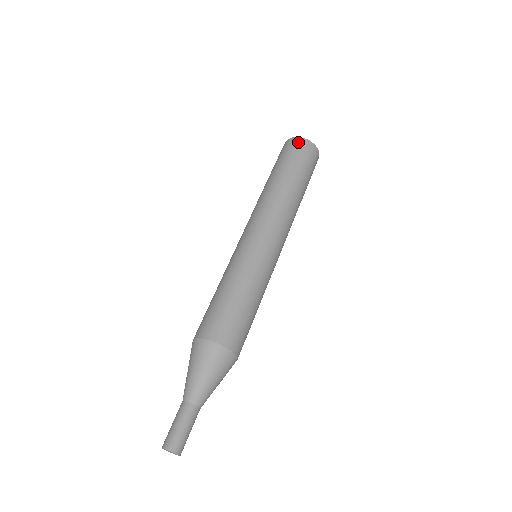
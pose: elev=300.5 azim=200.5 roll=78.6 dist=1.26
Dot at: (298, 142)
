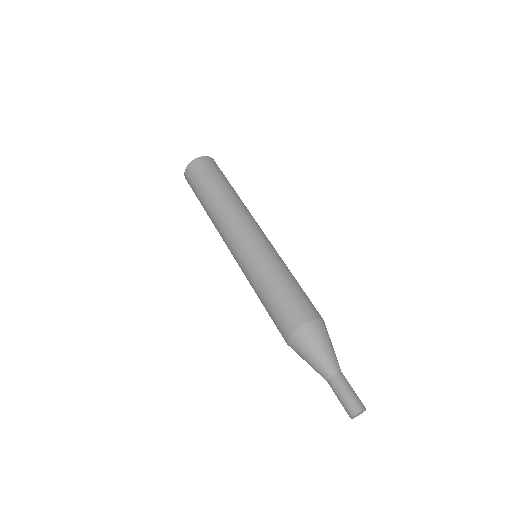
Dot at: (188, 172)
